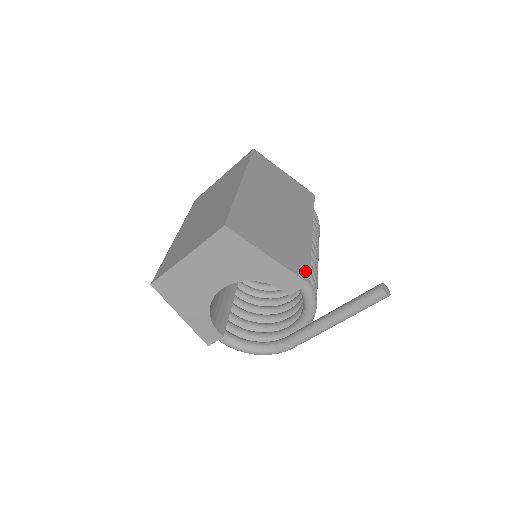
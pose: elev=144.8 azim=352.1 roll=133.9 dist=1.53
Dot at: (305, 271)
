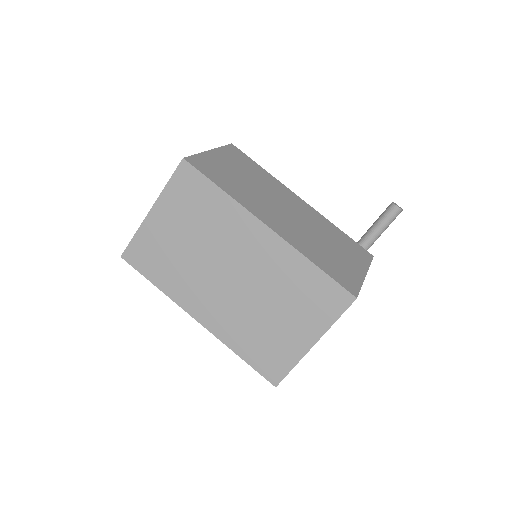
Dot at: (361, 249)
